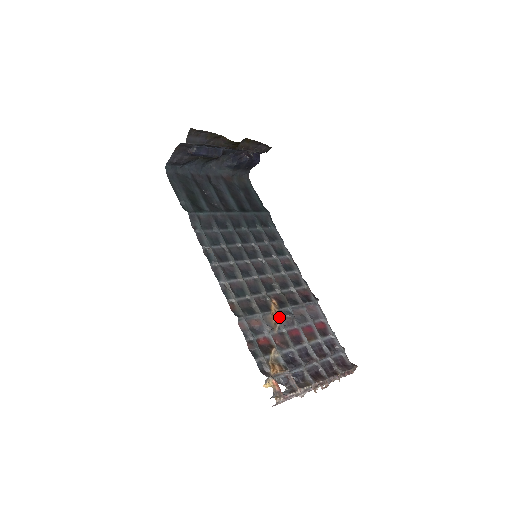
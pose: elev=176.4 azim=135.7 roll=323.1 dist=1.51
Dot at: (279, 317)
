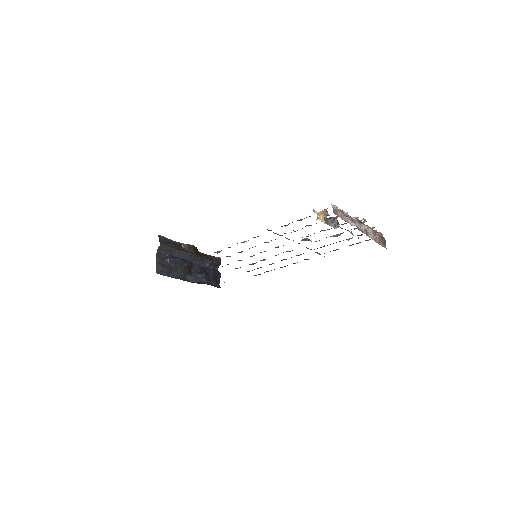
Dot at: occluded
